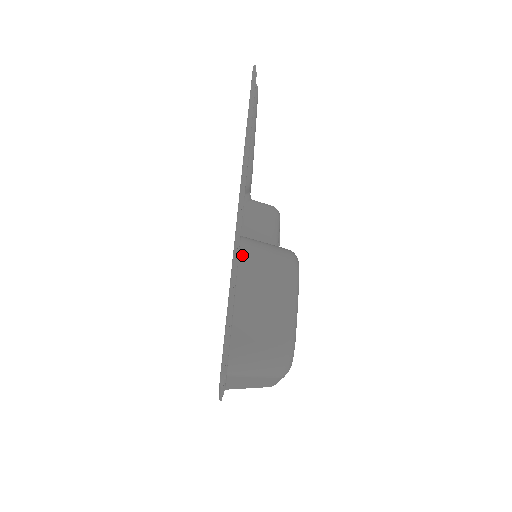
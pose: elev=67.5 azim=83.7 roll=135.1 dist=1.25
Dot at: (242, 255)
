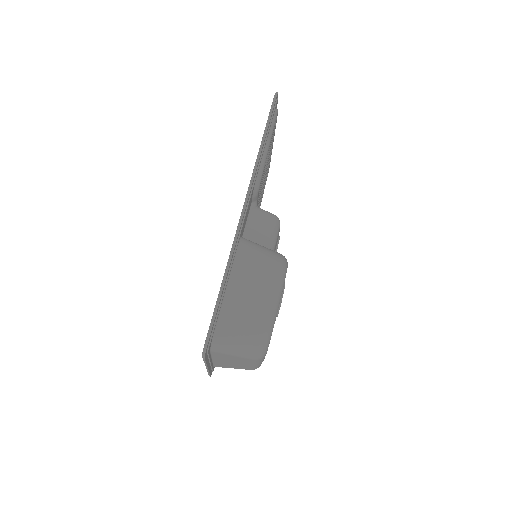
Dot at: (239, 253)
